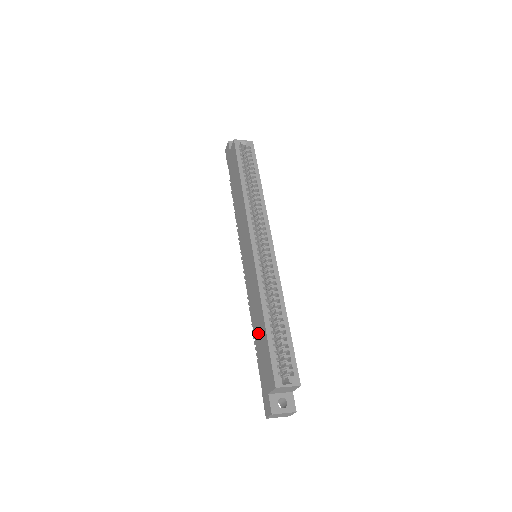
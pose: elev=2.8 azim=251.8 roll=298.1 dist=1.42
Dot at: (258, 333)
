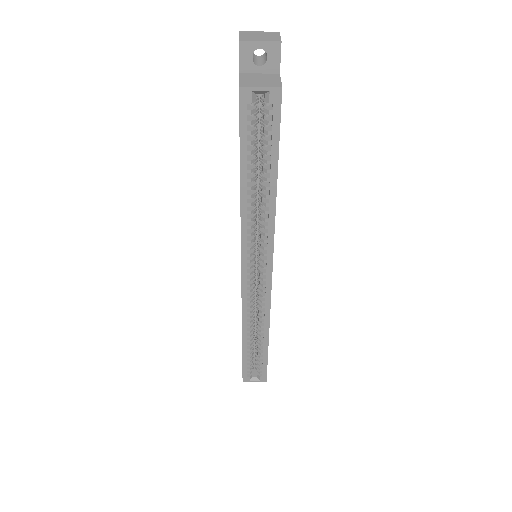
Dot at: occluded
